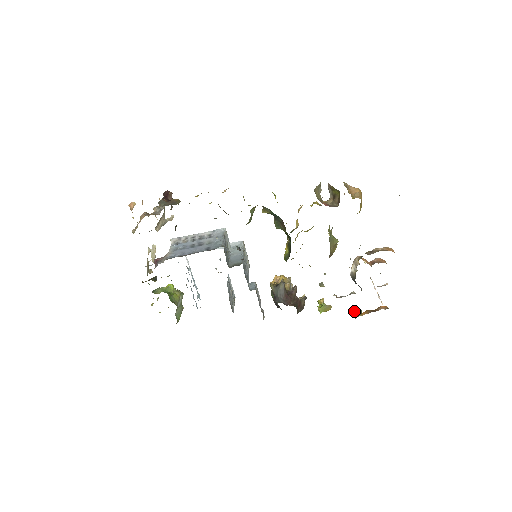
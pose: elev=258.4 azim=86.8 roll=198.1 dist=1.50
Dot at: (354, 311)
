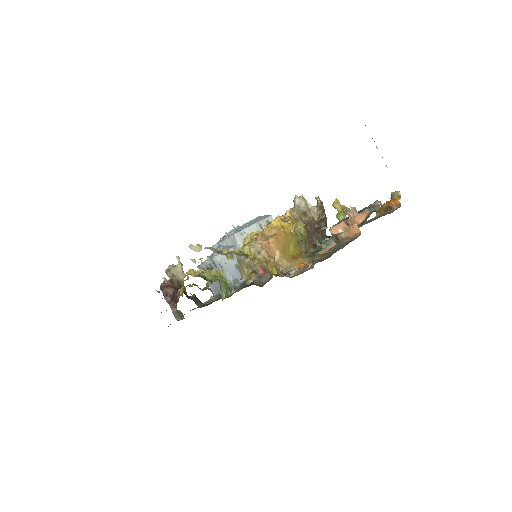
Dot at: occluded
